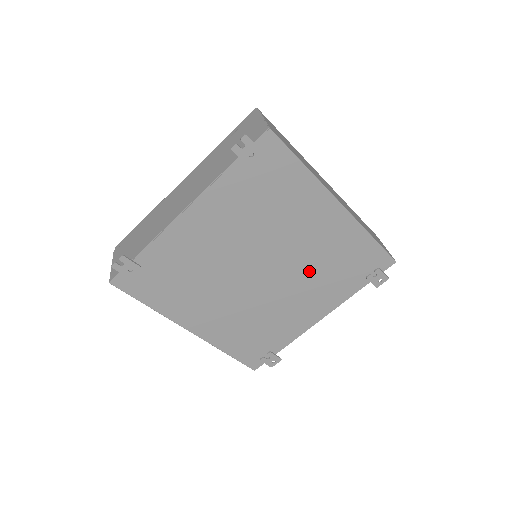
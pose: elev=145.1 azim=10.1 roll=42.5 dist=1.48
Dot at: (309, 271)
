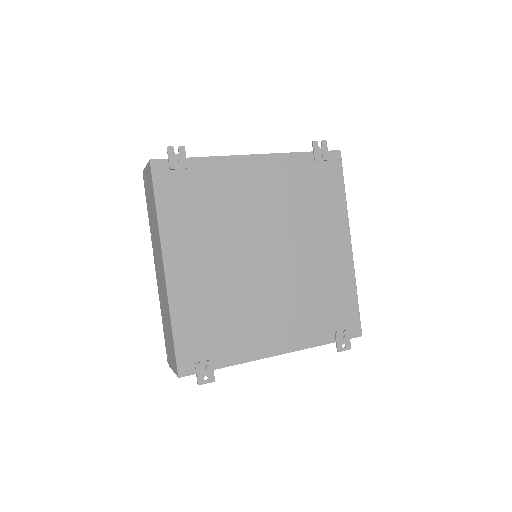
Dot at: (299, 288)
